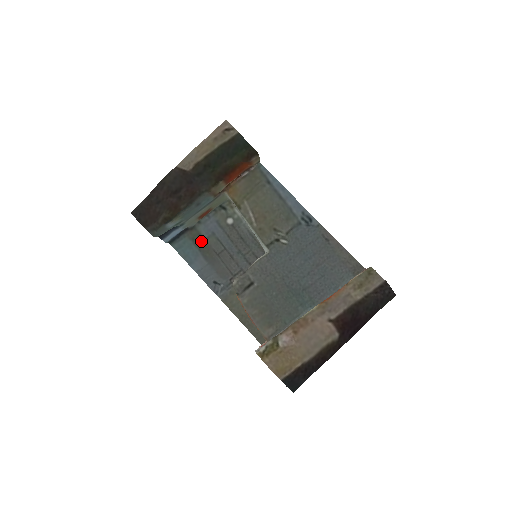
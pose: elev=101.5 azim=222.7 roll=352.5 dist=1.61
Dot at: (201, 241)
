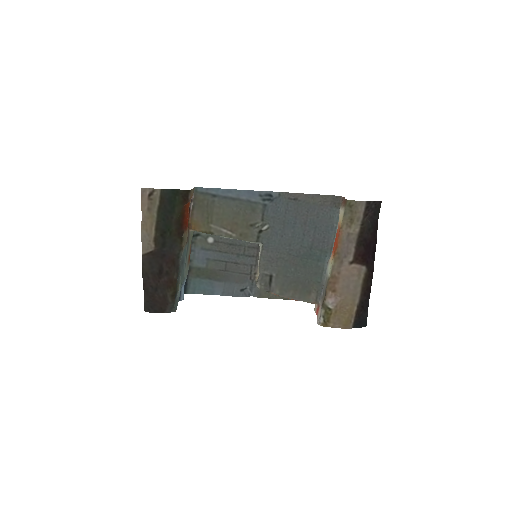
Dot at: (204, 272)
